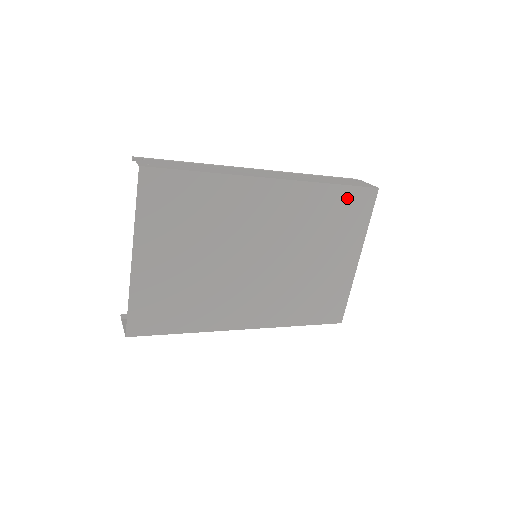
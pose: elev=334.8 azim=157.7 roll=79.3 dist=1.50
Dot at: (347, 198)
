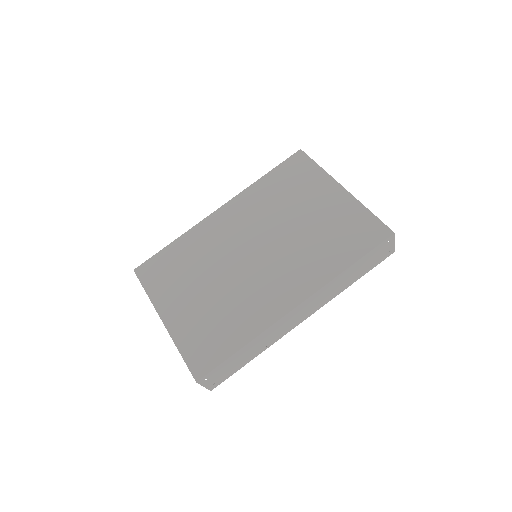
Dot at: (283, 173)
